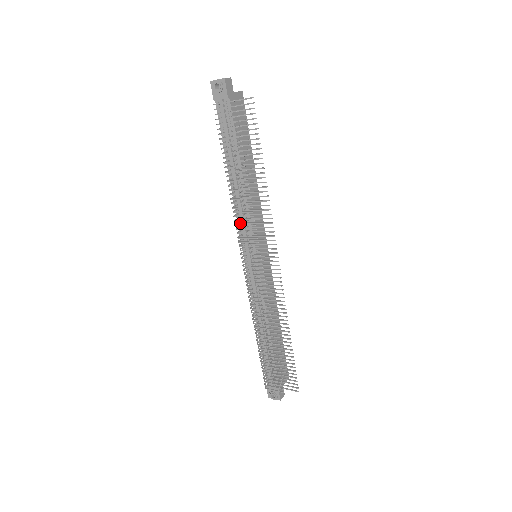
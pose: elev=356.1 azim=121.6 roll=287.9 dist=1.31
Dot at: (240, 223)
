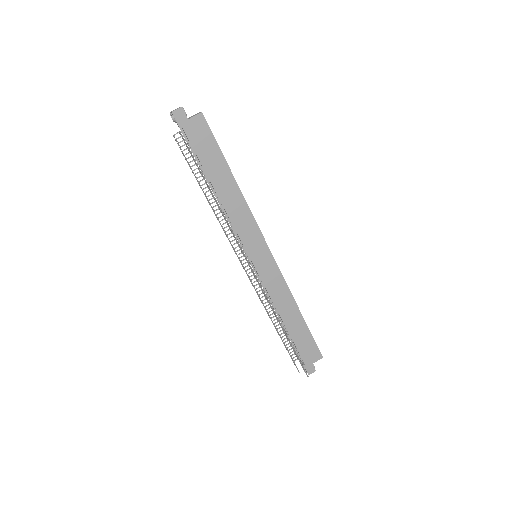
Dot at: occluded
